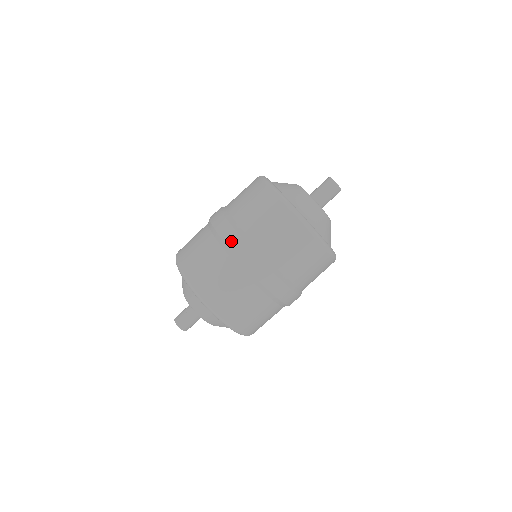
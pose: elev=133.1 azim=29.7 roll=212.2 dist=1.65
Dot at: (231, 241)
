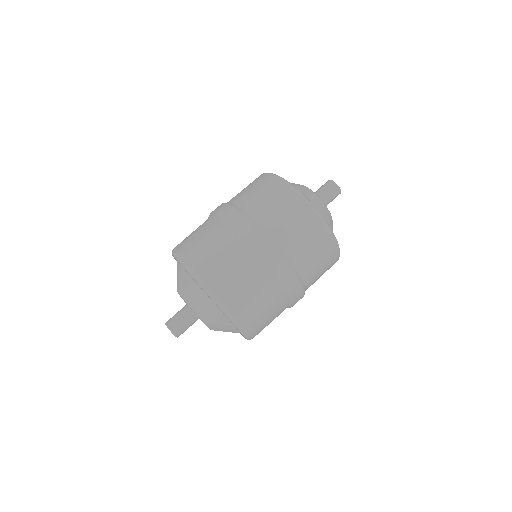
Dot at: (215, 209)
